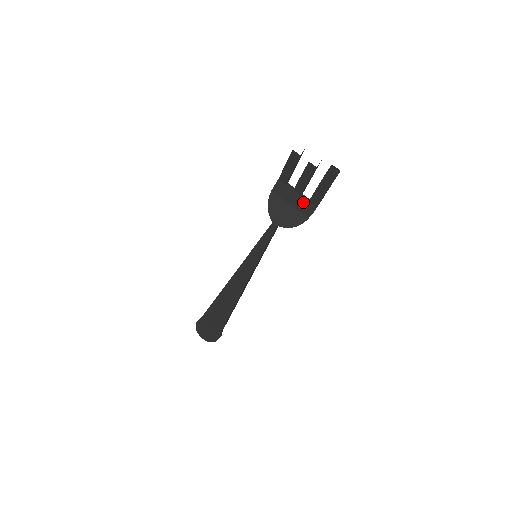
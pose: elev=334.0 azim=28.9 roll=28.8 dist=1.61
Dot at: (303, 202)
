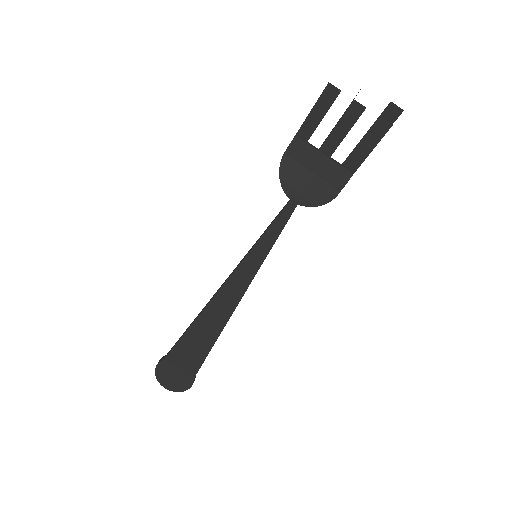
Dot at: (333, 168)
